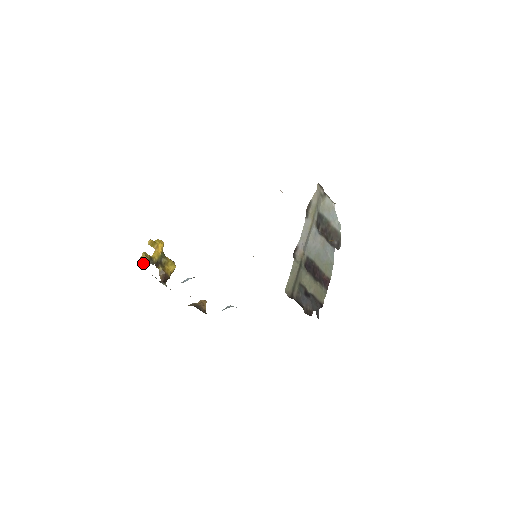
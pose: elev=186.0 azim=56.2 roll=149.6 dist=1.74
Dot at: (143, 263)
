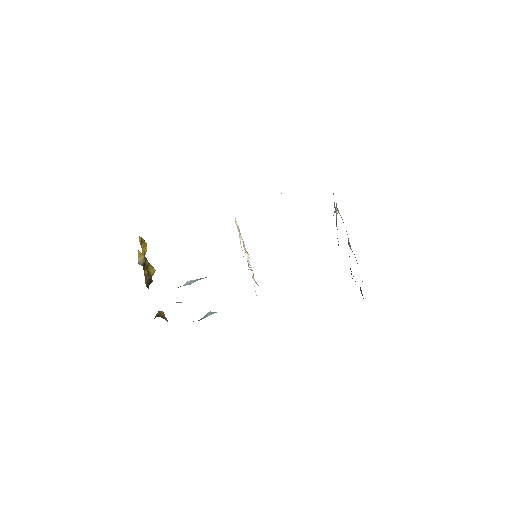
Dot at: (142, 263)
